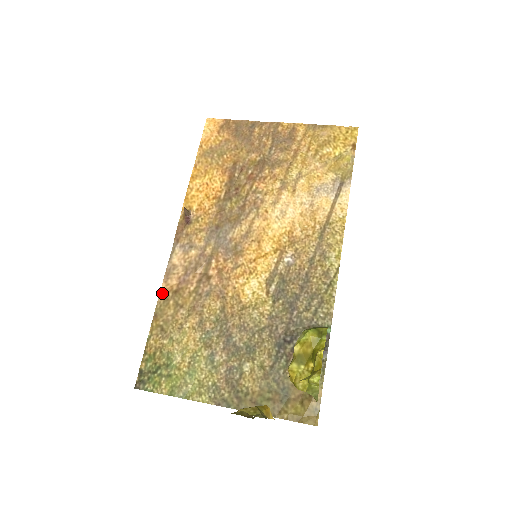
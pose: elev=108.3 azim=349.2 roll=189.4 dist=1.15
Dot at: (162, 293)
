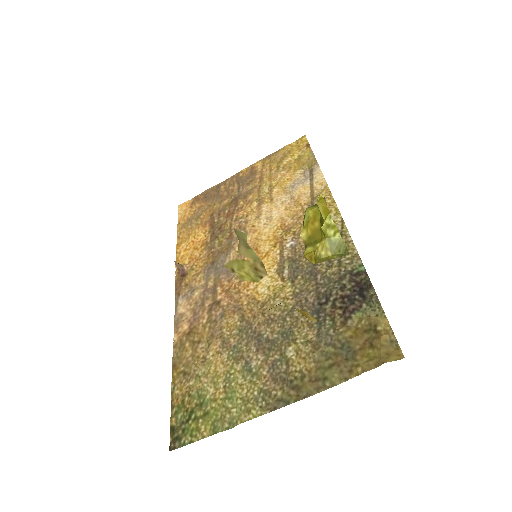
Dot at: (175, 343)
